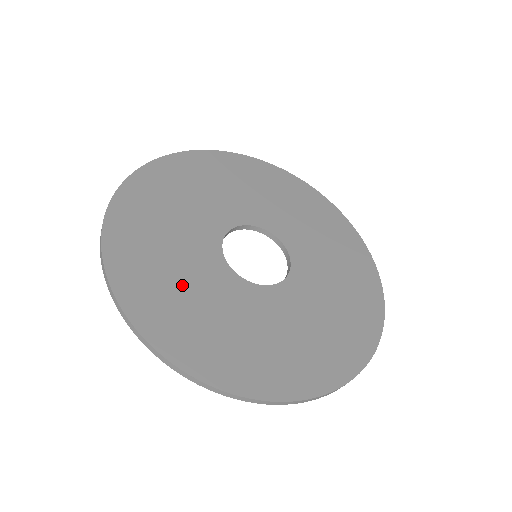
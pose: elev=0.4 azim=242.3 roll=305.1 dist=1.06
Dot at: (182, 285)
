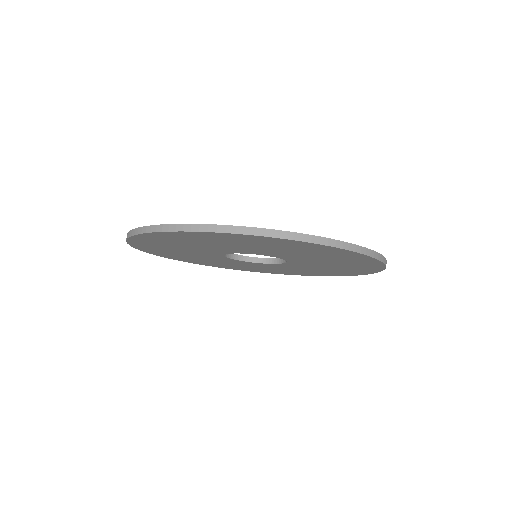
Dot at: occluded
